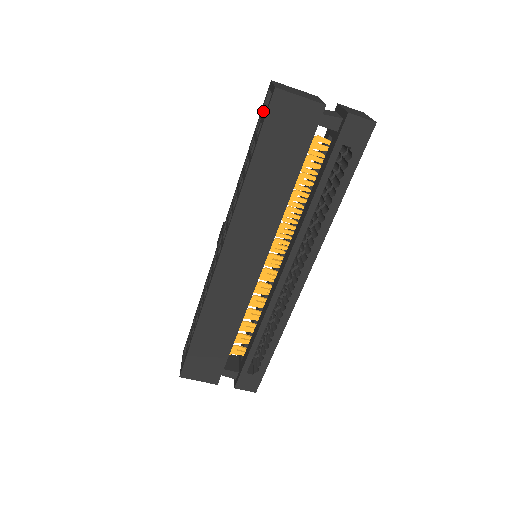
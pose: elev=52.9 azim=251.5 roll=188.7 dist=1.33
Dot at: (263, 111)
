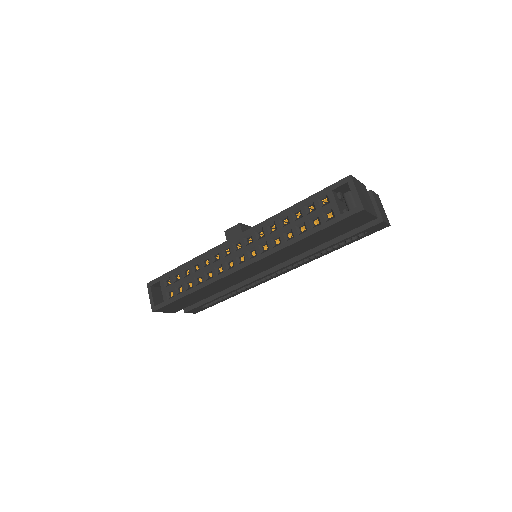
Dot at: (335, 197)
